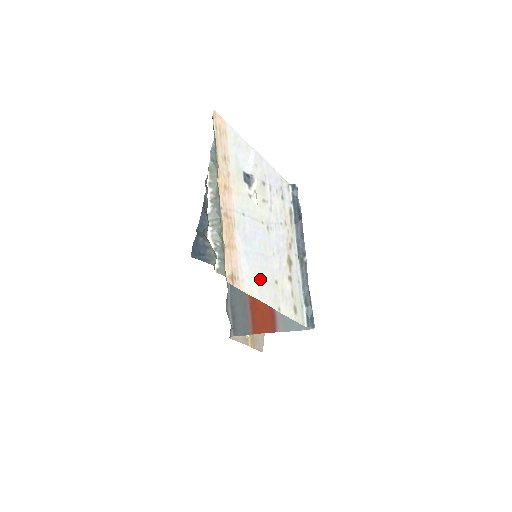
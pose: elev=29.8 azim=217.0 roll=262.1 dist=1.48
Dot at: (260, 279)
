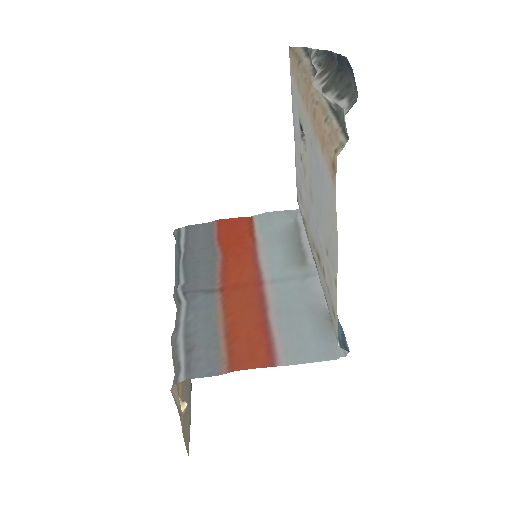
Dot at: (329, 220)
